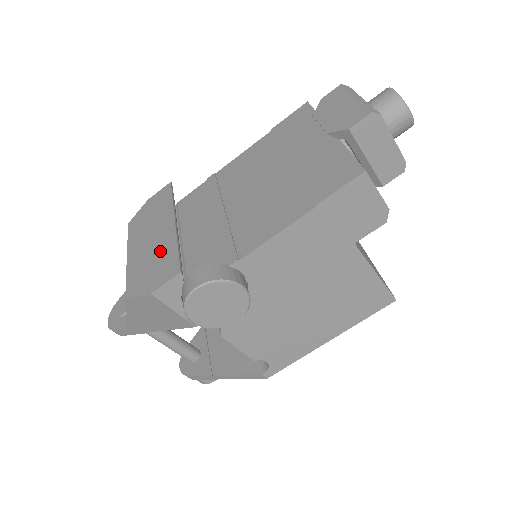
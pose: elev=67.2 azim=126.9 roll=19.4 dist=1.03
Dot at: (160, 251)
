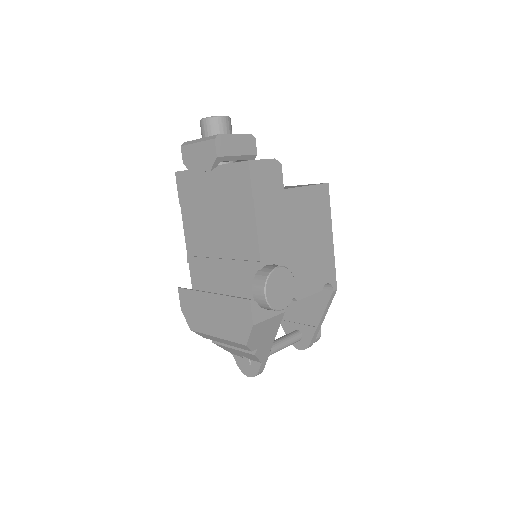
Dot at: (227, 310)
